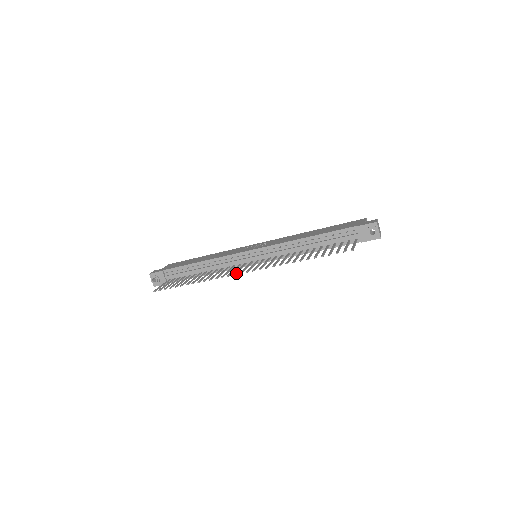
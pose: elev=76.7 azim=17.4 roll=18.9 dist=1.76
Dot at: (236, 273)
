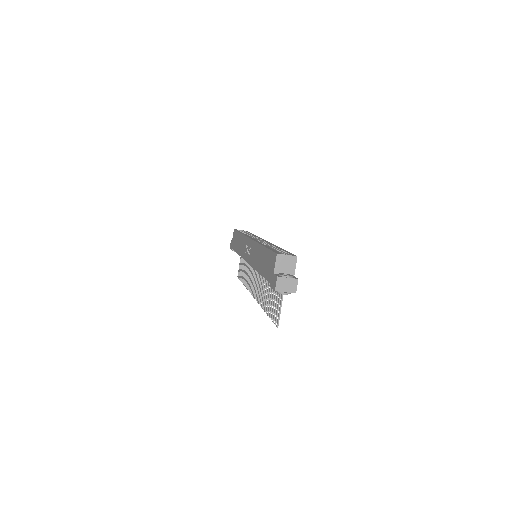
Dot at: (251, 291)
